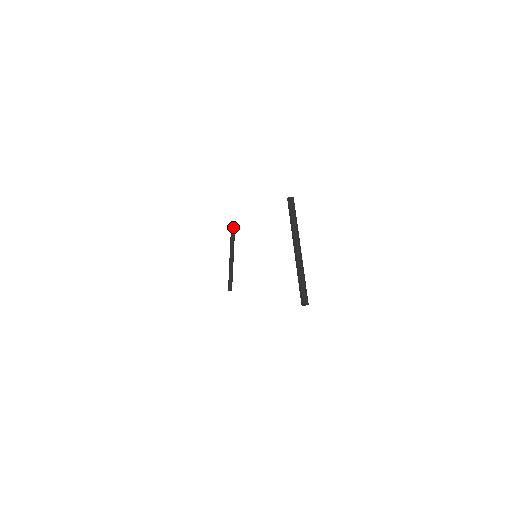
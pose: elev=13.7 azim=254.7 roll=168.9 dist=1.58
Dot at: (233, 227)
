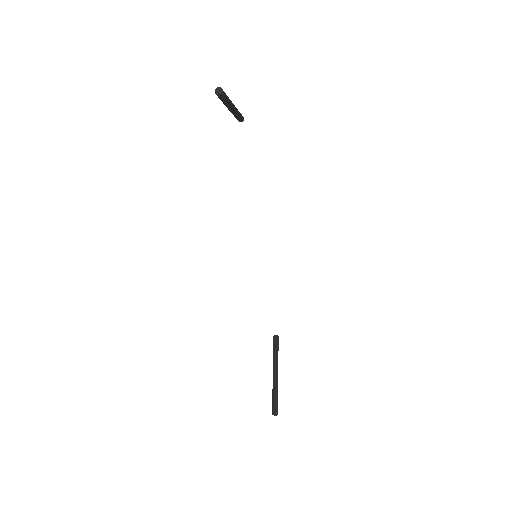
Dot at: (275, 336)
